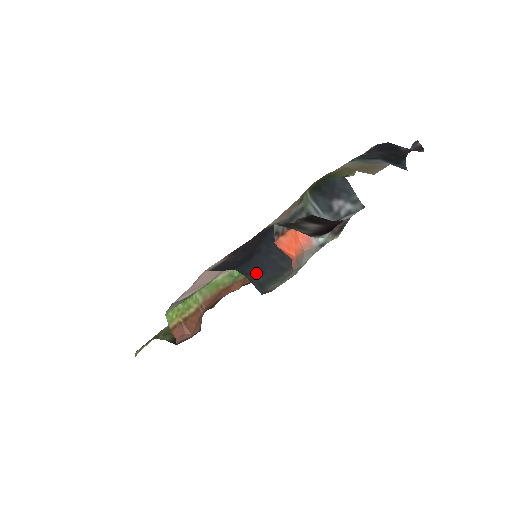
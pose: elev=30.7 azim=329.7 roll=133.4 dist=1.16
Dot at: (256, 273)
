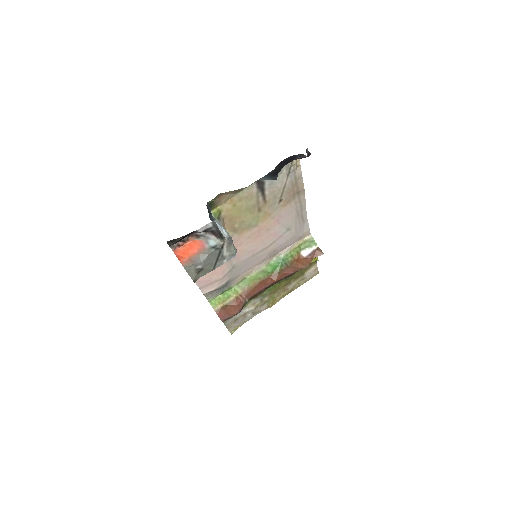
Dot at: occluded
